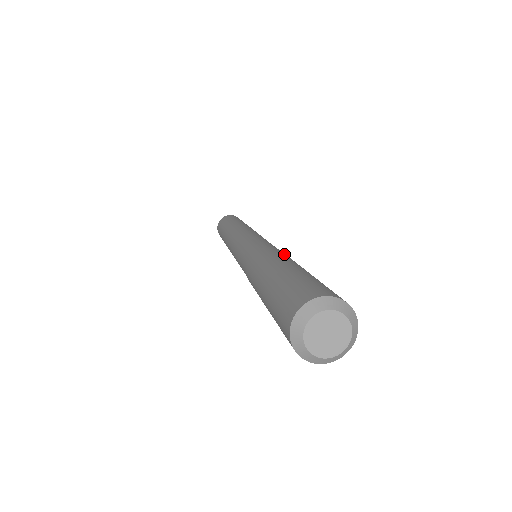
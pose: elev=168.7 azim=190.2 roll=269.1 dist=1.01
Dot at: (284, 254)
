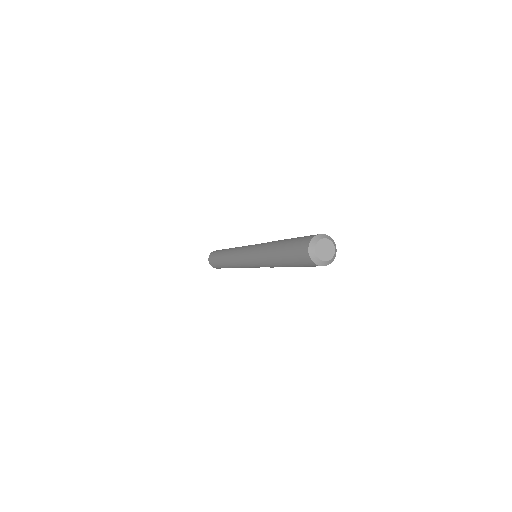
Dot at: occluded
